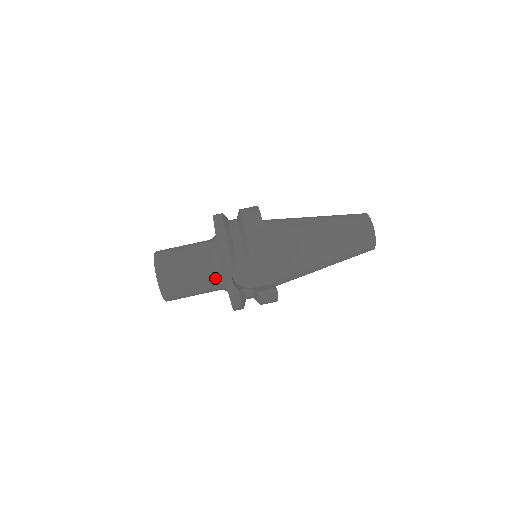
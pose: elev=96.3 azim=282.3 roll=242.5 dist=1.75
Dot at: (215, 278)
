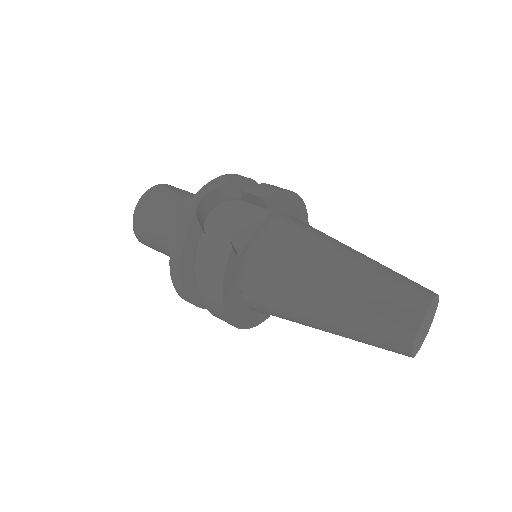
Dot at: occluded
